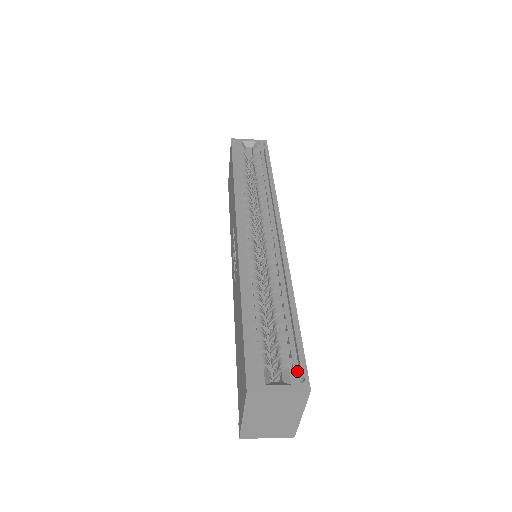
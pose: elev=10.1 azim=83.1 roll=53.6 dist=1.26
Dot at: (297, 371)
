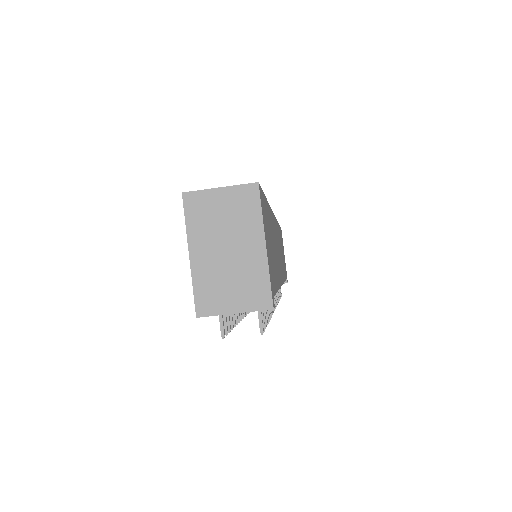
Dot at: occluded
